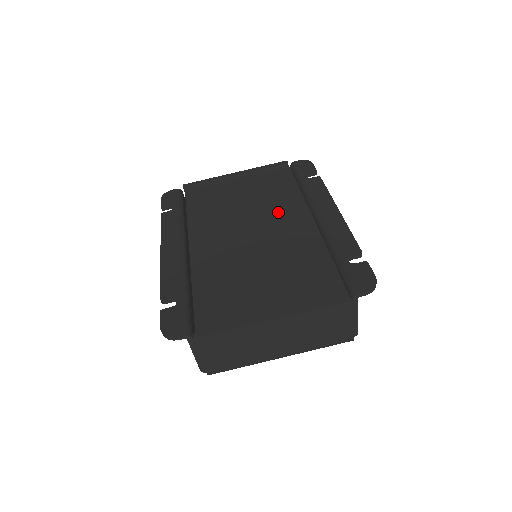
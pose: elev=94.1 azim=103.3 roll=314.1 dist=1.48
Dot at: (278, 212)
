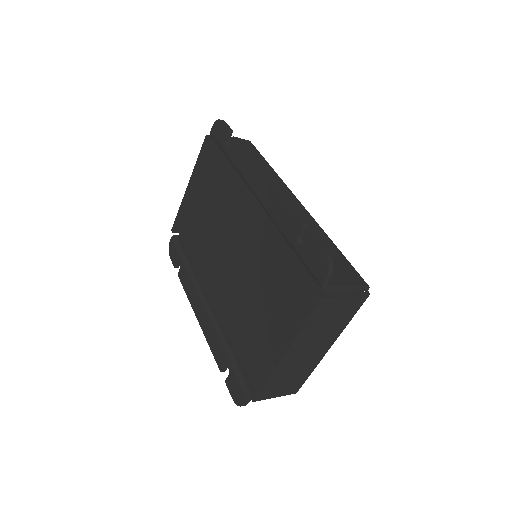
Dot at: (234, 209)
